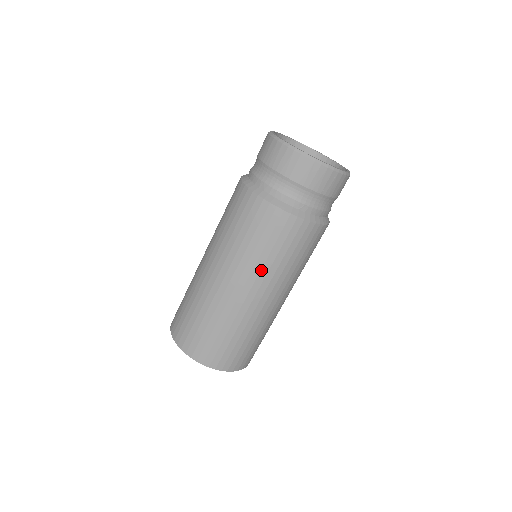
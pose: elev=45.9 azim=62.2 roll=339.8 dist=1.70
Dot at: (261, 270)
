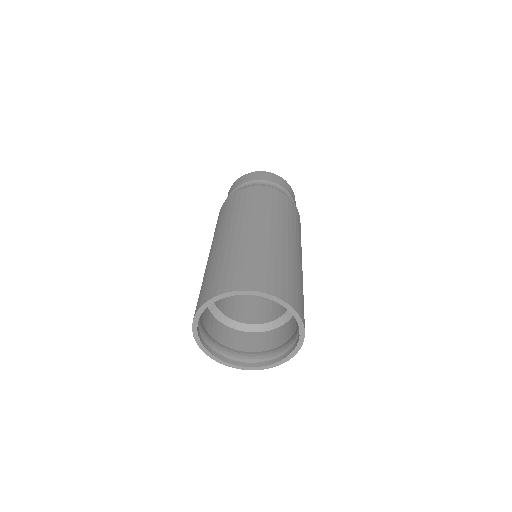
Dot at: (257, 214)
